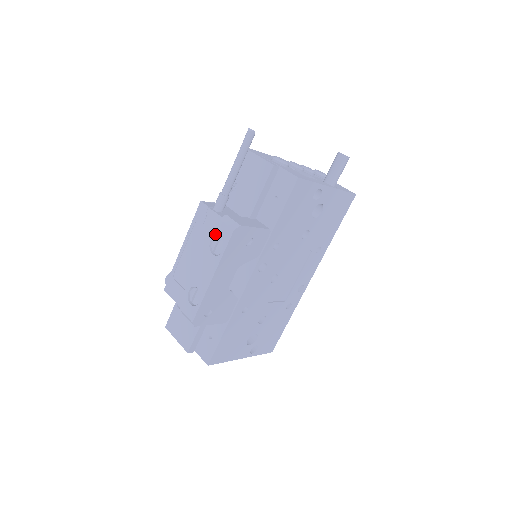
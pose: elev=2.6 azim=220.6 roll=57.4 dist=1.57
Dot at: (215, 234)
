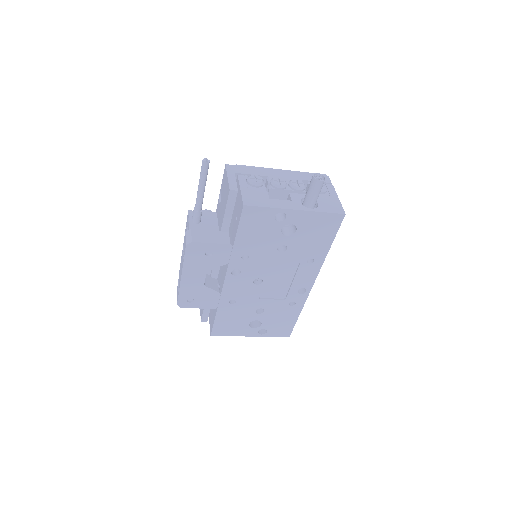
Dot at: (184, 243)
